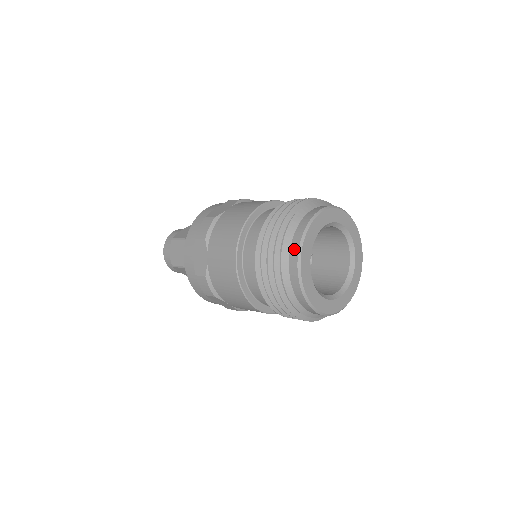
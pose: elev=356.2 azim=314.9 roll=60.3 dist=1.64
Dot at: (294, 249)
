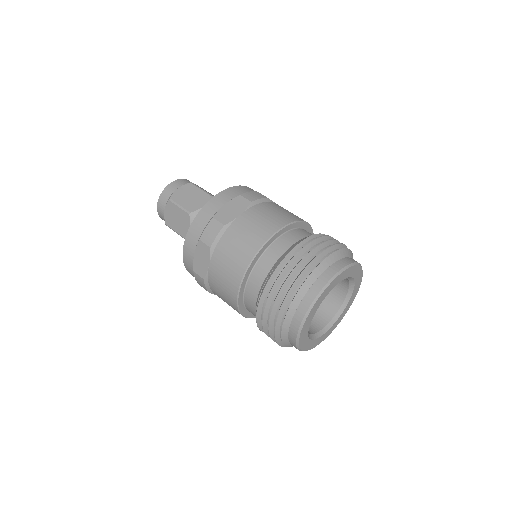
Dot at: (300, 313)
